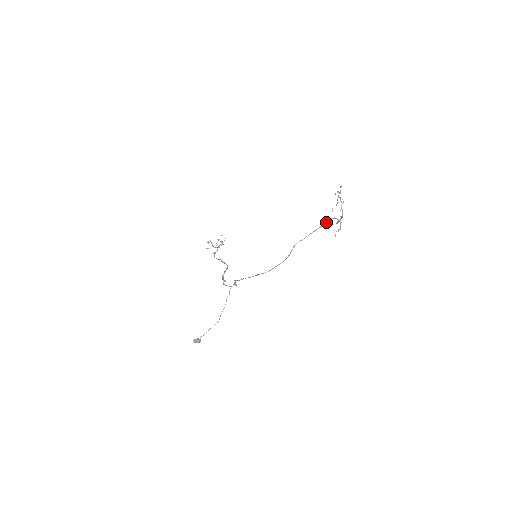
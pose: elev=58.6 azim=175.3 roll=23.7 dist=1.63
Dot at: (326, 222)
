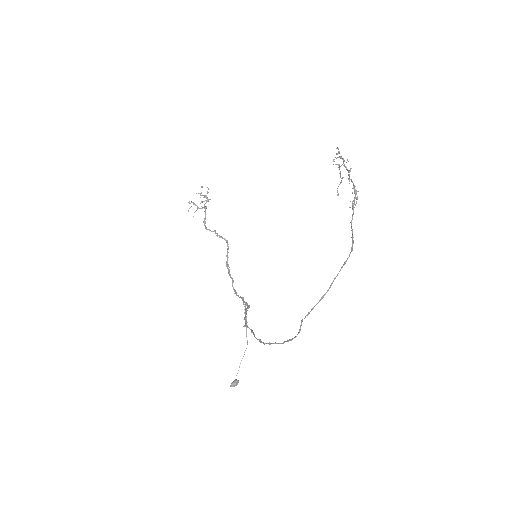
Dot at: occluded
